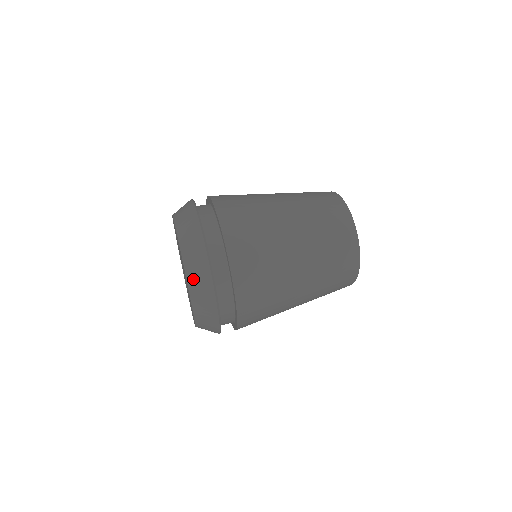
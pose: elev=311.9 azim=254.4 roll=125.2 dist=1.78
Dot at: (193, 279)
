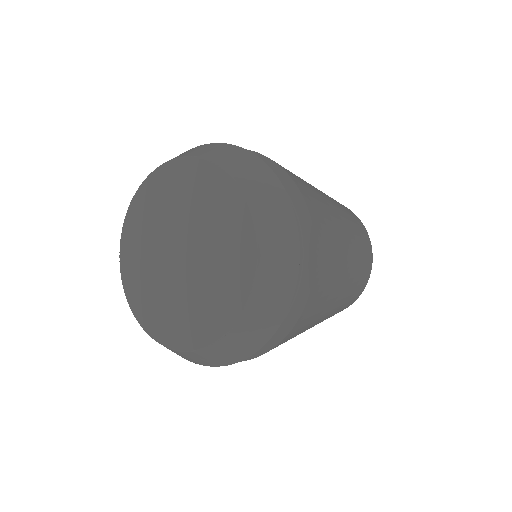
Dot at: (266, 282)
